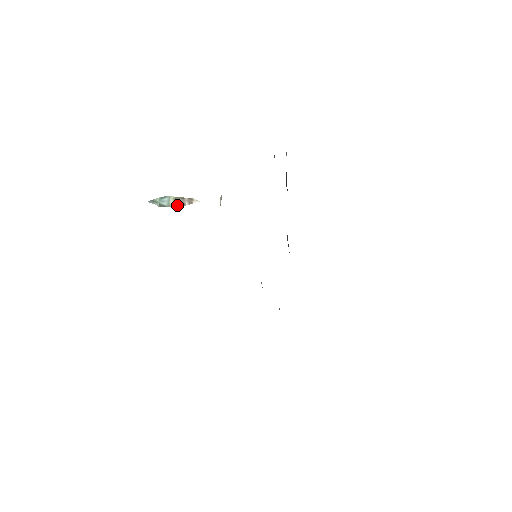
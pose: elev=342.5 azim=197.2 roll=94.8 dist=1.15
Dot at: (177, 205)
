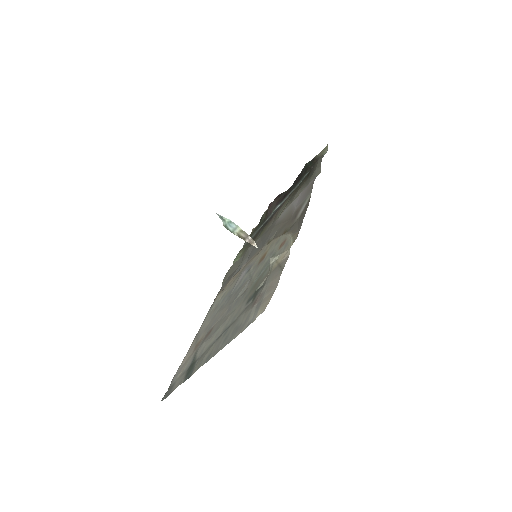
Dot at: (239, 236)
